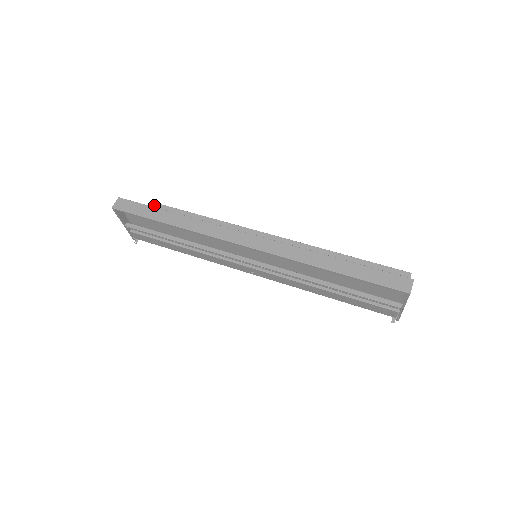
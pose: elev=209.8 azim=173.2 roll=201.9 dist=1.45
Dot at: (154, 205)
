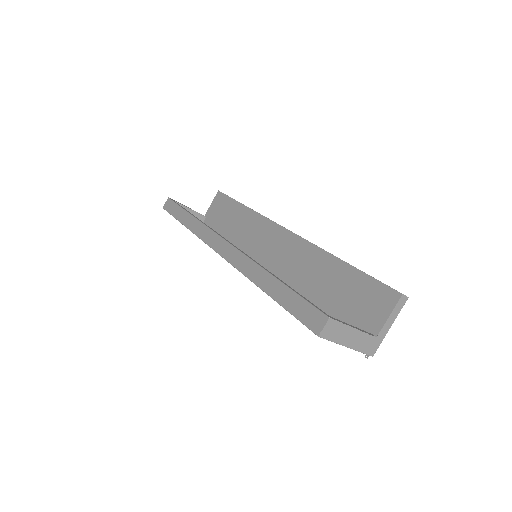
Dot at: (219, 194)
